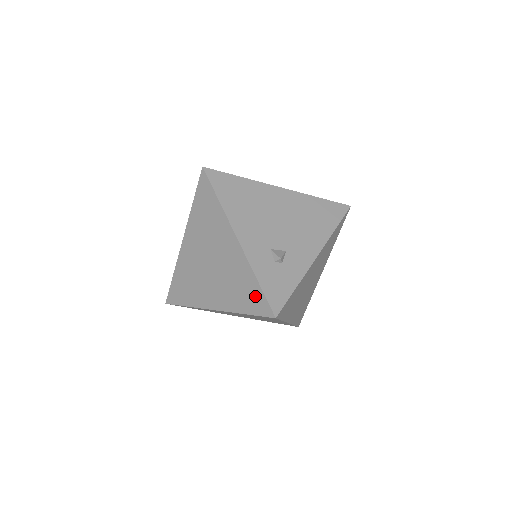
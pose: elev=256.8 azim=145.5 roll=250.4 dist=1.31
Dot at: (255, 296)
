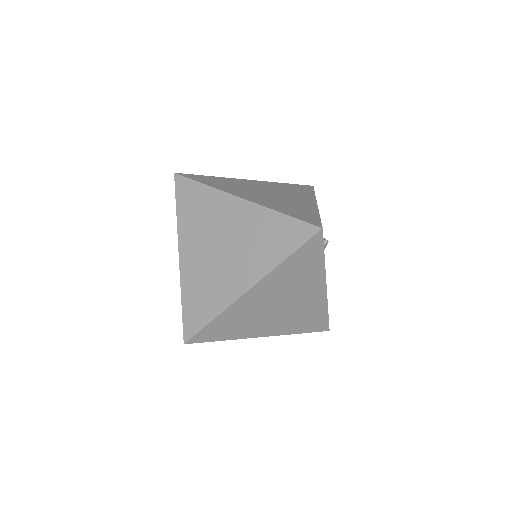
Dot at: (308, 216)
